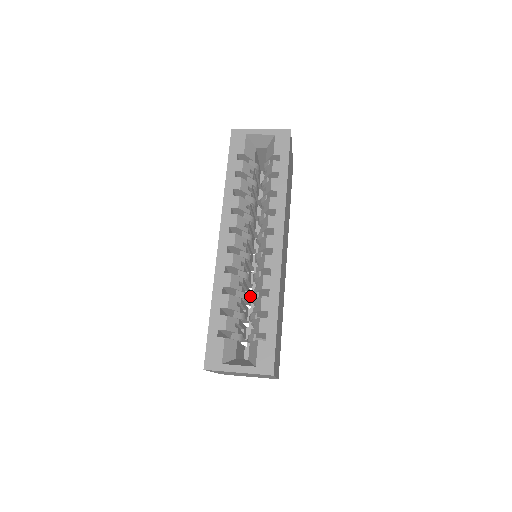
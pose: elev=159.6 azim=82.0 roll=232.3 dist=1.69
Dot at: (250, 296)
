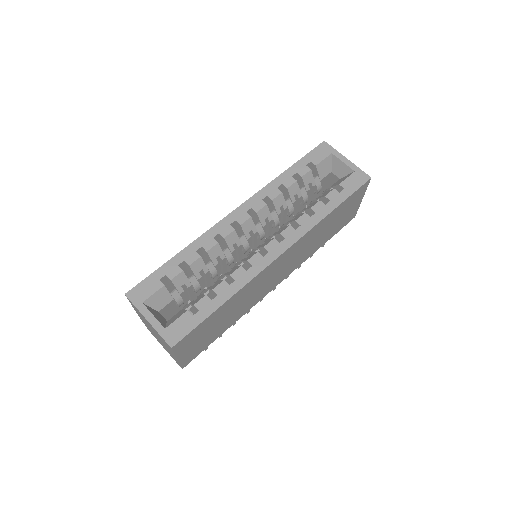
Dot at: occluded
